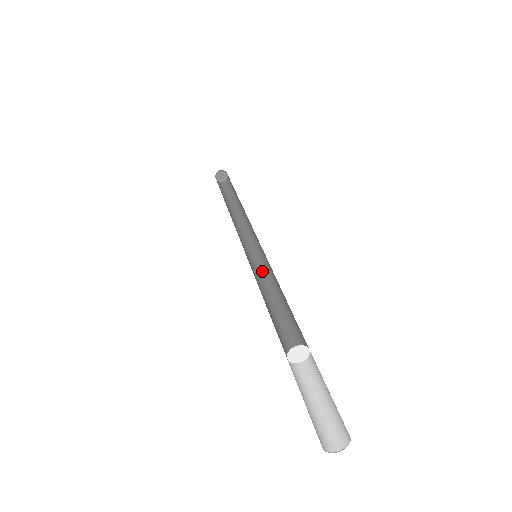
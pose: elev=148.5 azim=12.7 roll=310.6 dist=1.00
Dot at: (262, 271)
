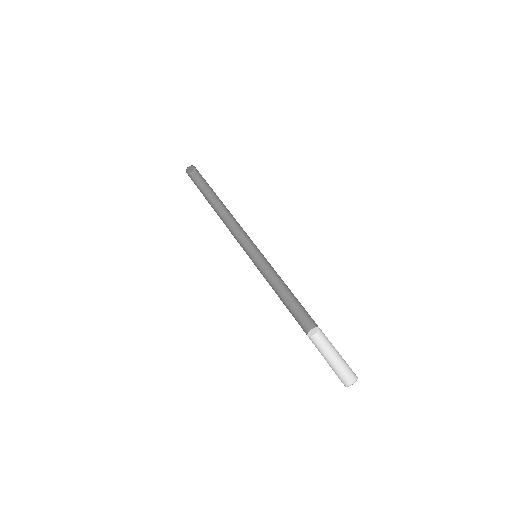
Dot at: (264, 266)
